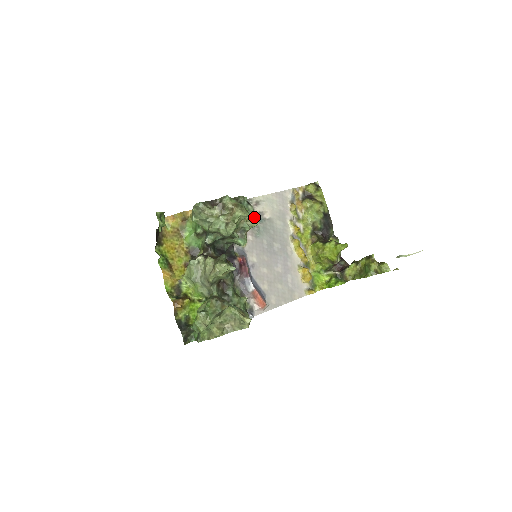
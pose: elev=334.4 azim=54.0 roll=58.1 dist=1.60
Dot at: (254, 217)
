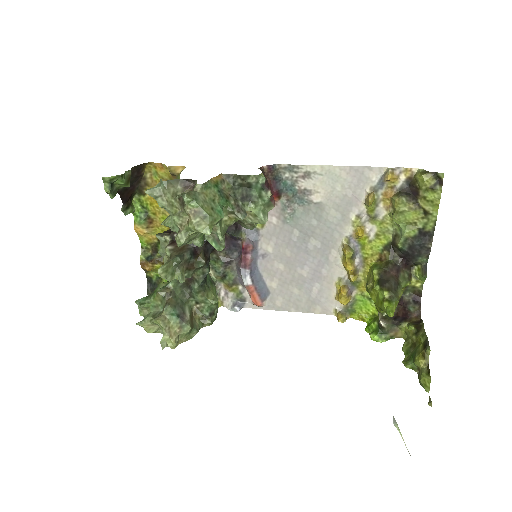
Dot at: (271, 207)
